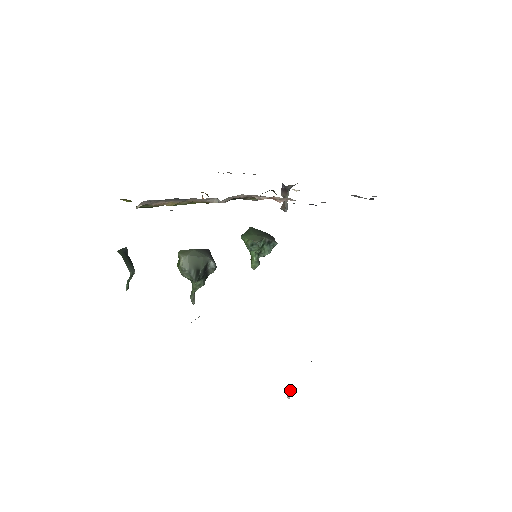
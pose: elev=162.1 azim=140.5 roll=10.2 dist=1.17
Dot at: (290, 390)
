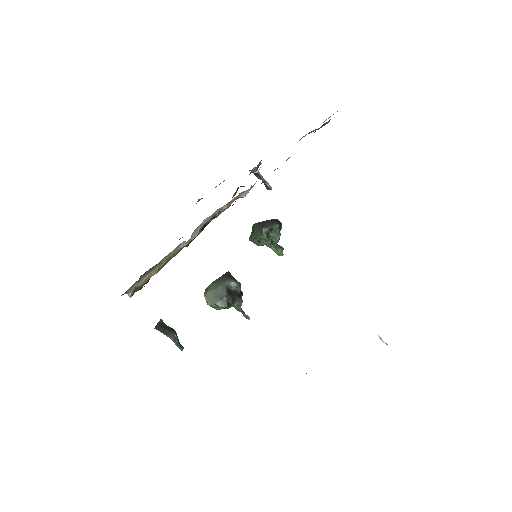
Dot at: (381, 338)
